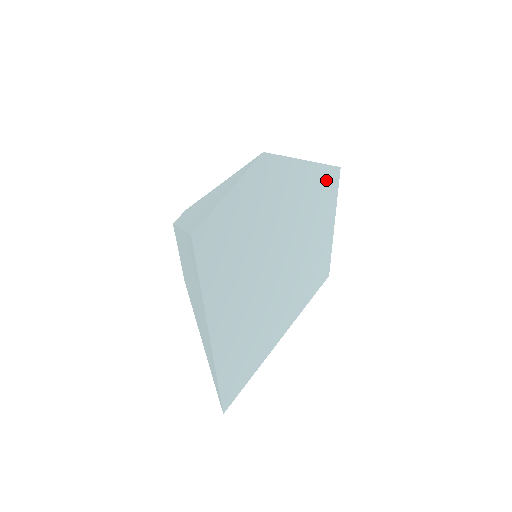
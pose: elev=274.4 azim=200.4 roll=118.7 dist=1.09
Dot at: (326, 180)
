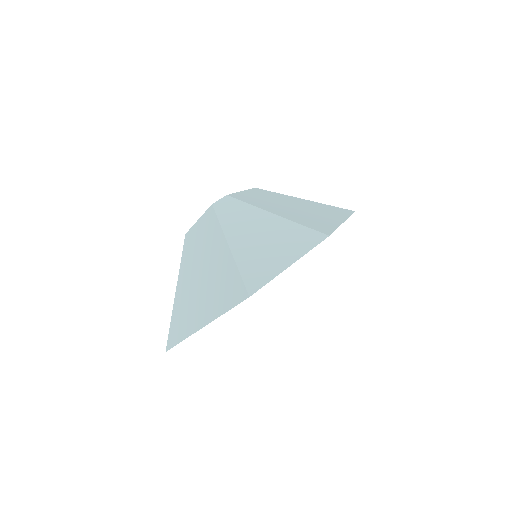
Dot at: occluded
